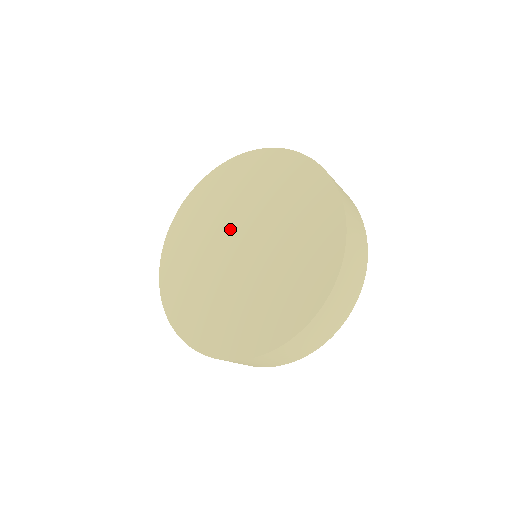
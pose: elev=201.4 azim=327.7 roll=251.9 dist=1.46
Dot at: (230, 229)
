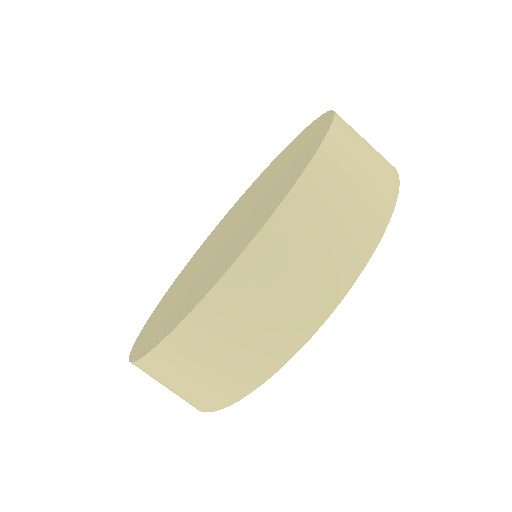
Dot at: (203, 260)
